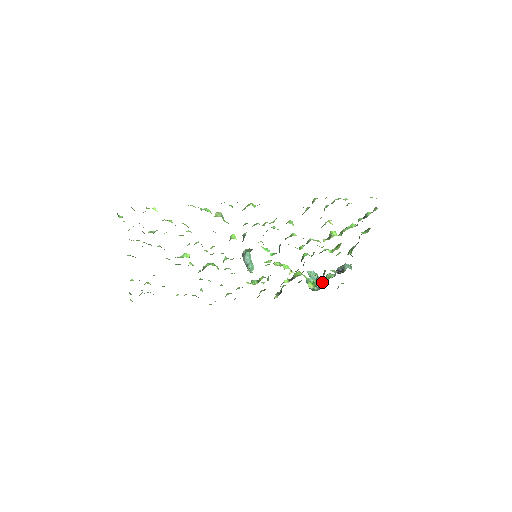
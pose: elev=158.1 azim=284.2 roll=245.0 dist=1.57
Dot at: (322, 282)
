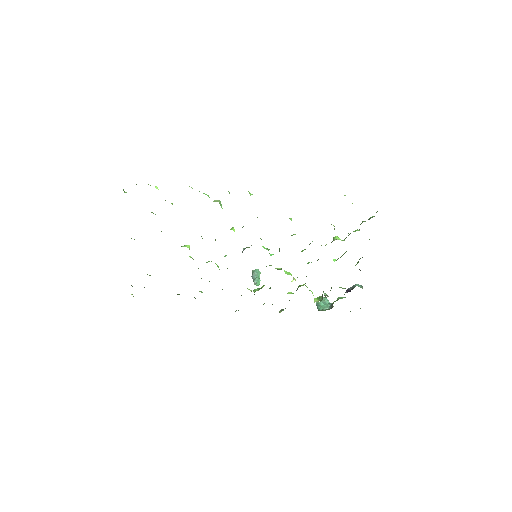
Dot at: (332, 304)
